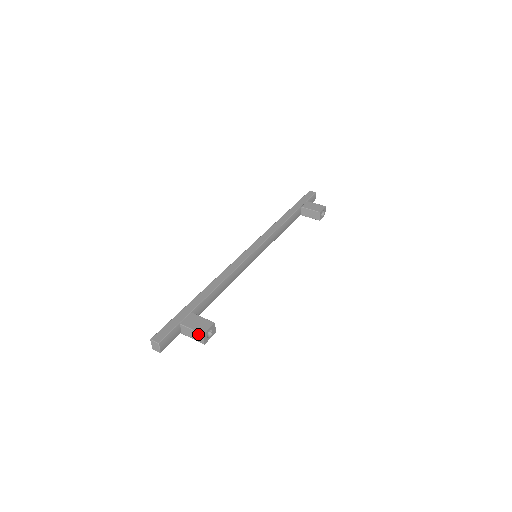
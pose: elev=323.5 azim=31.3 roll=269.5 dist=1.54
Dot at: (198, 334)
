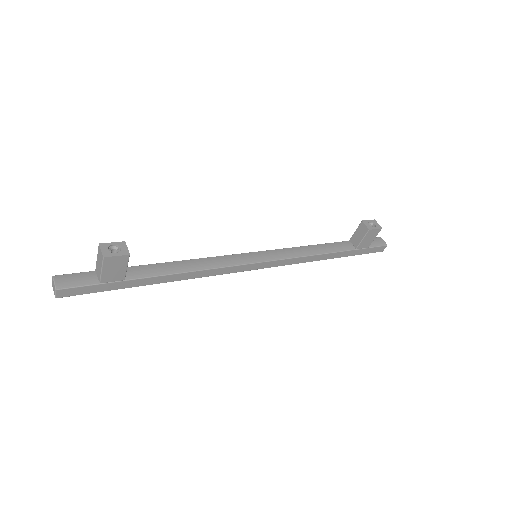
Dot at: (98, 252)
